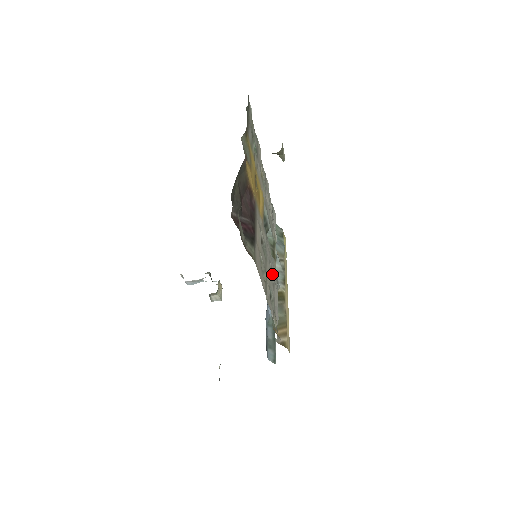
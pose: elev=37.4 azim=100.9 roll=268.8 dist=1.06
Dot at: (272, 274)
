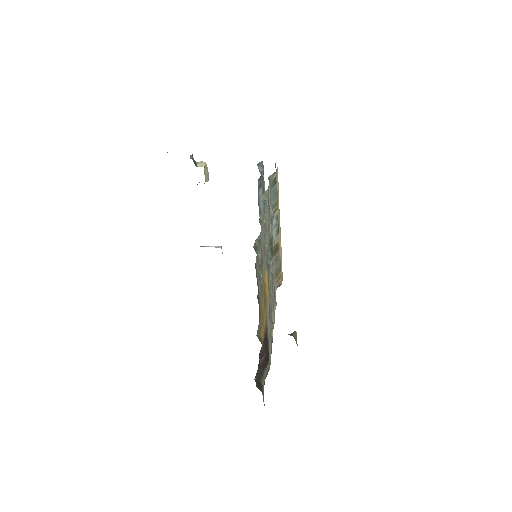
Dot at: (272, 277)
